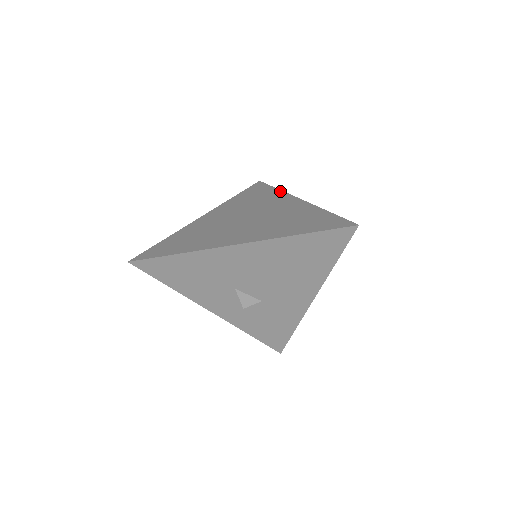
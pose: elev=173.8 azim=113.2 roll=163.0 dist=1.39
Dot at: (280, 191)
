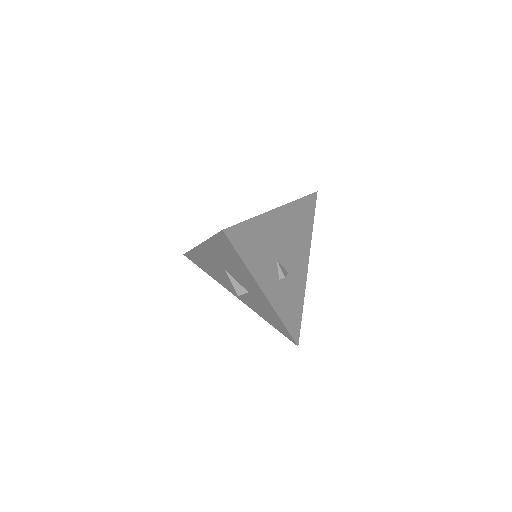
Dot at: occluded
